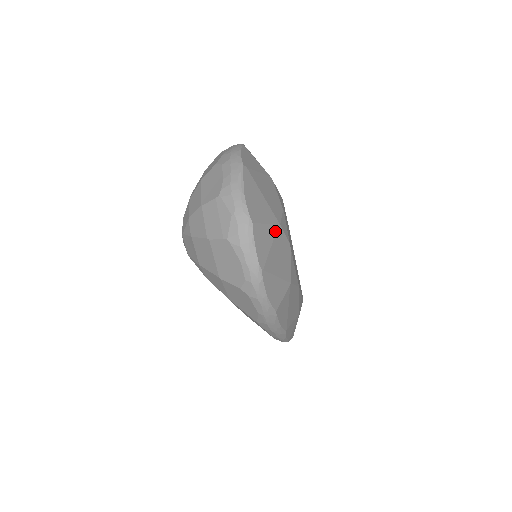
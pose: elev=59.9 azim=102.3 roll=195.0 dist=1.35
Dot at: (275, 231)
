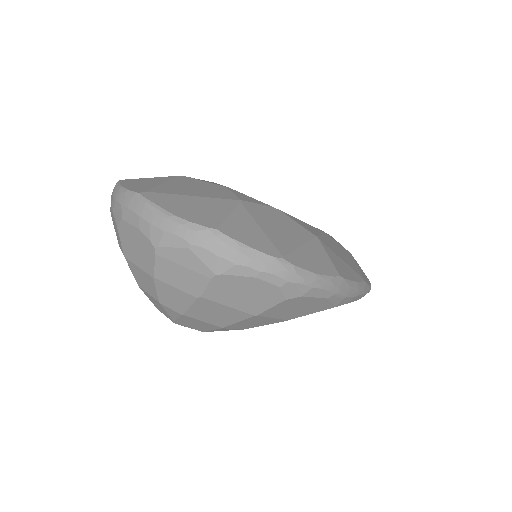
Dot at: (245, 211)
